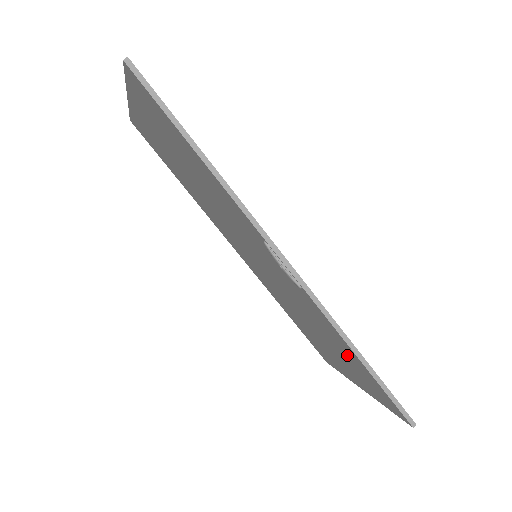
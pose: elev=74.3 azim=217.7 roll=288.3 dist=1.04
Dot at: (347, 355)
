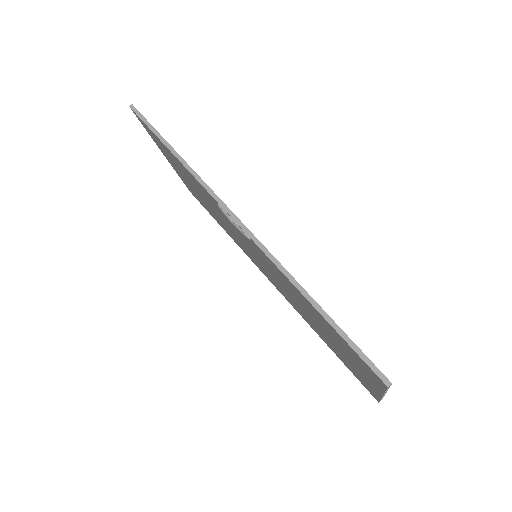
Dot at: (320, 320)
